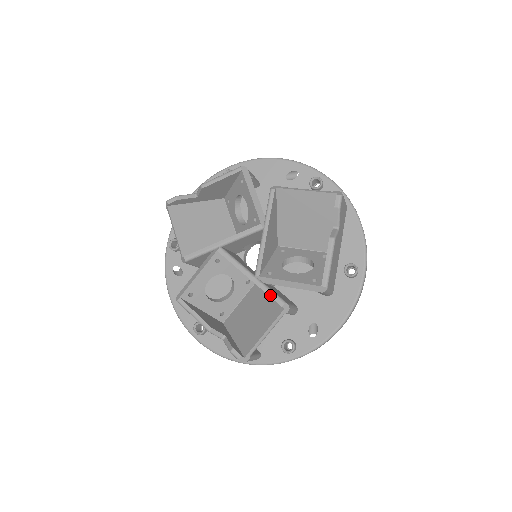
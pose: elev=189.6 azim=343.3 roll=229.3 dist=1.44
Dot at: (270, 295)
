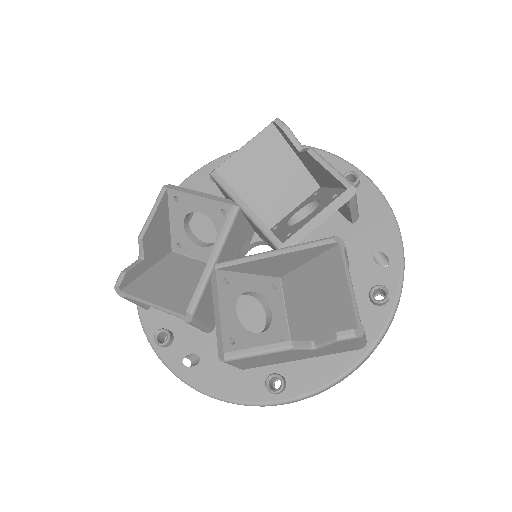
Dot at: (312, 246)
